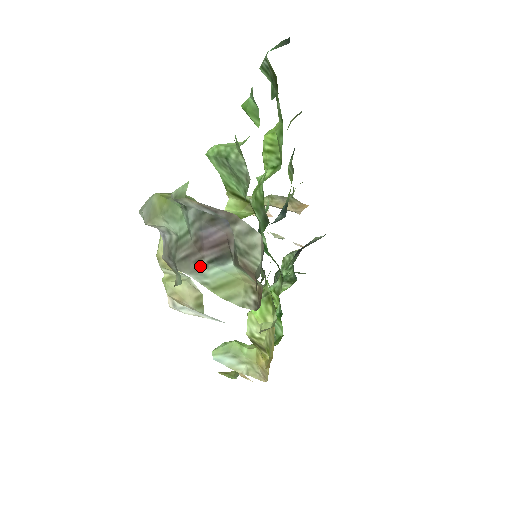
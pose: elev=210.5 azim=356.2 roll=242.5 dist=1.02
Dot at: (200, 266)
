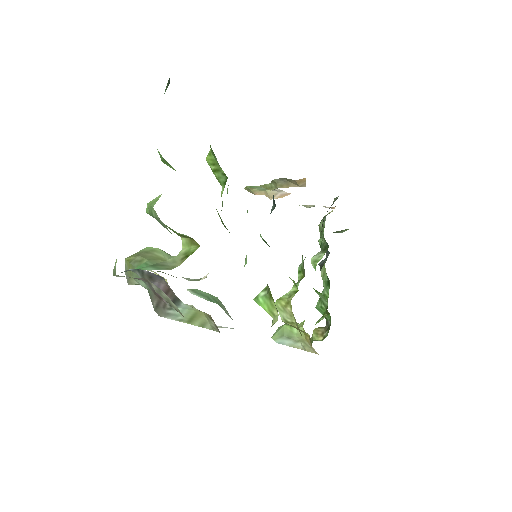
Dot at: (168, 310)
